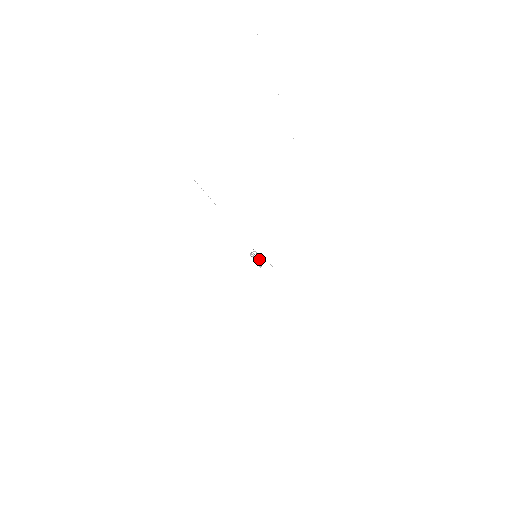
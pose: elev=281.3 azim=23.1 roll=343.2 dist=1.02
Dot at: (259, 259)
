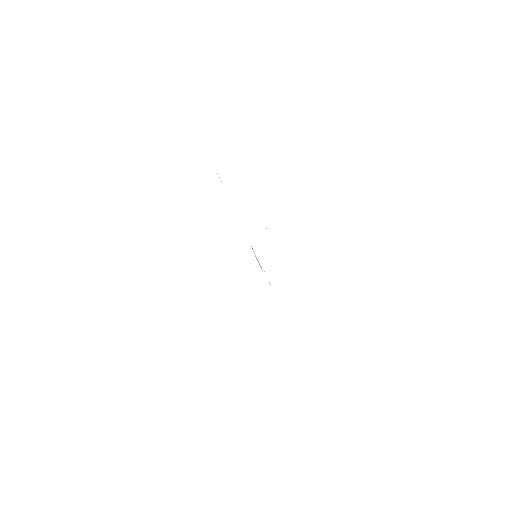
Dot at: (259, 263)
